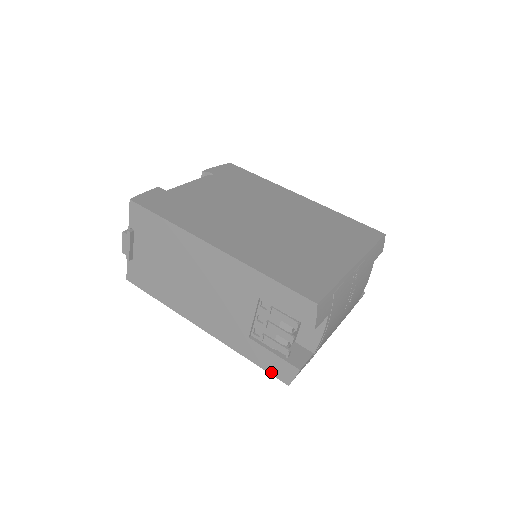
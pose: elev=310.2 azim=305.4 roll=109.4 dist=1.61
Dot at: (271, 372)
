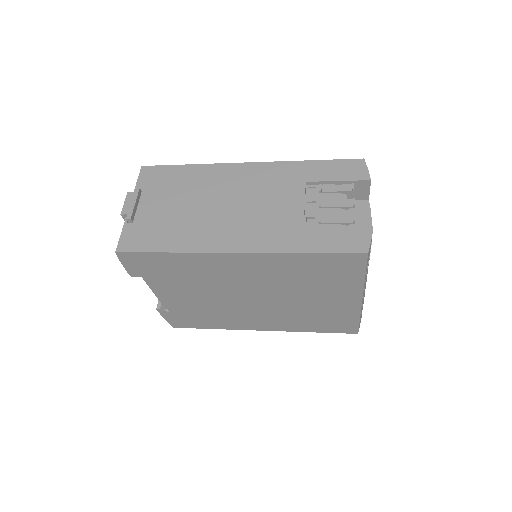
Dot at: (342, 250)
